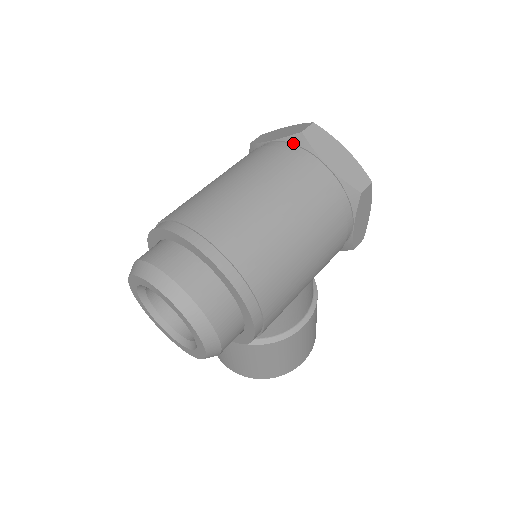
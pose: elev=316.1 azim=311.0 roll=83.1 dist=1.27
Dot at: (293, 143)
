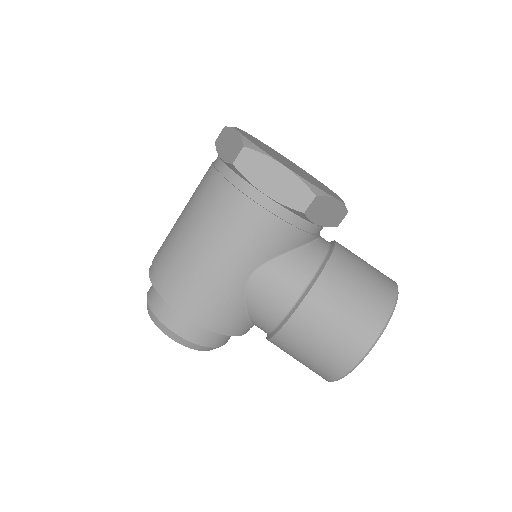
Dot at: occluded
